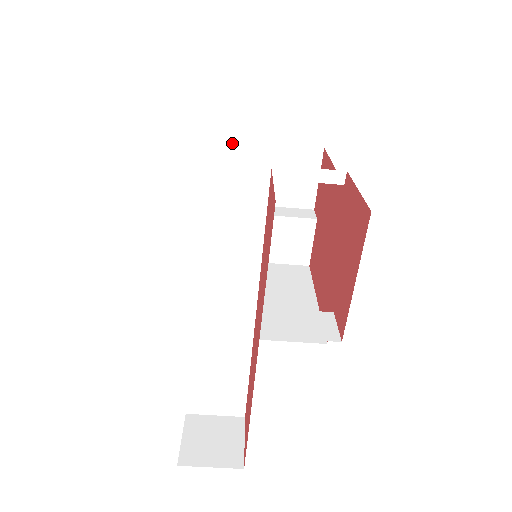
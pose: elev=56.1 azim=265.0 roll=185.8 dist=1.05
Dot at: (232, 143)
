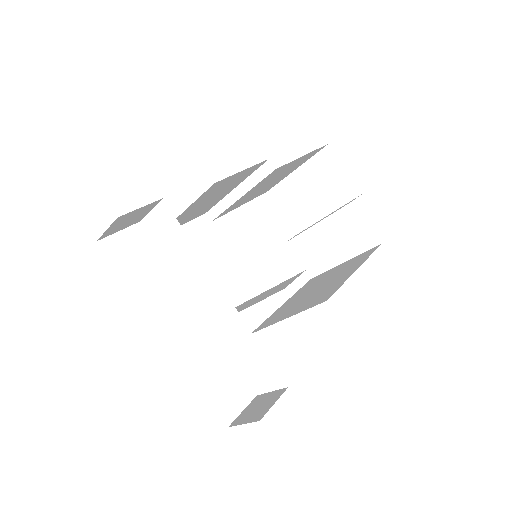
Dot at: (278, 187)
